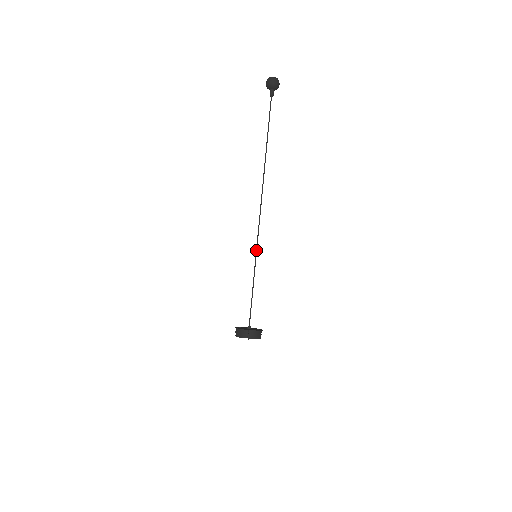
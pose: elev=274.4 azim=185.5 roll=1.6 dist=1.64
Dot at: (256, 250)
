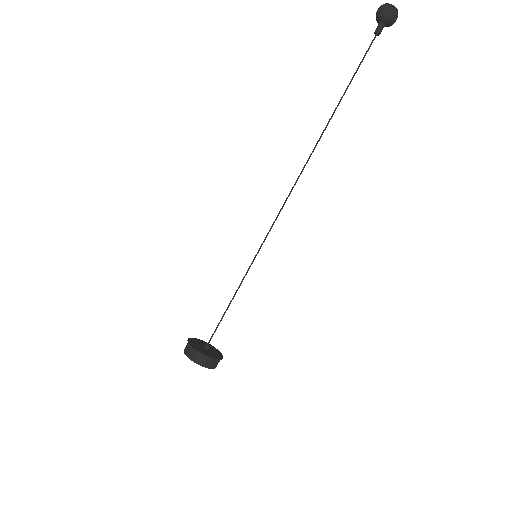
Dot at: (260, 248)
